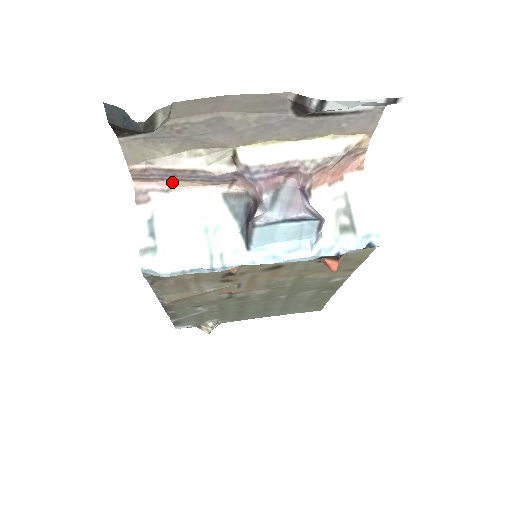
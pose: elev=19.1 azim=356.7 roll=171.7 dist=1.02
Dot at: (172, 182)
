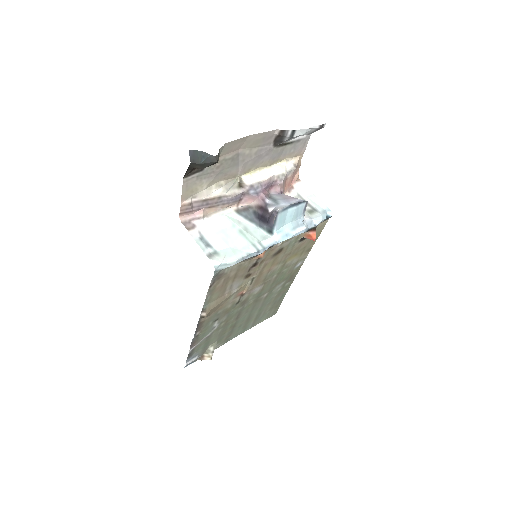
Dot at: (205, 210)
